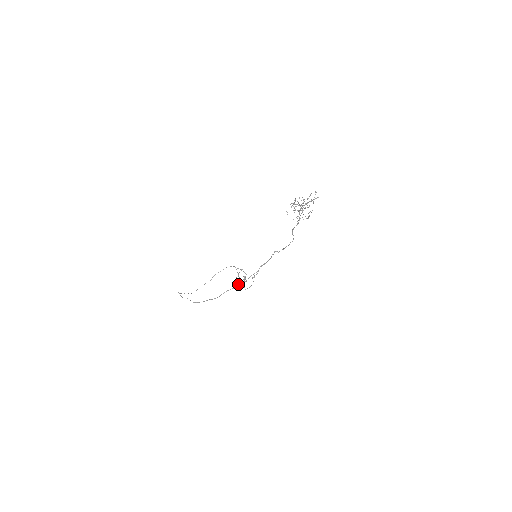
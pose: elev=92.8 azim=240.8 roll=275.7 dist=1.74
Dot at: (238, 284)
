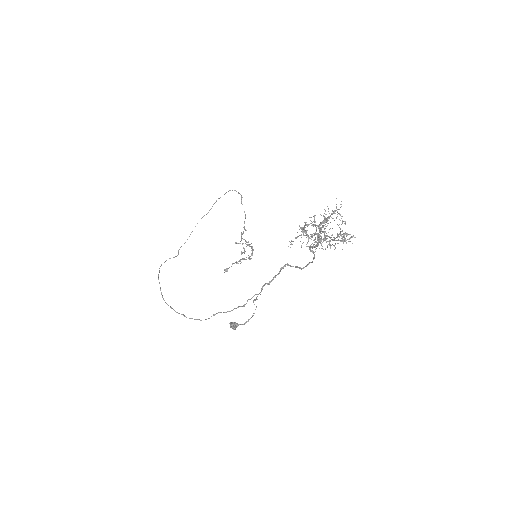
Dot at: occluded
